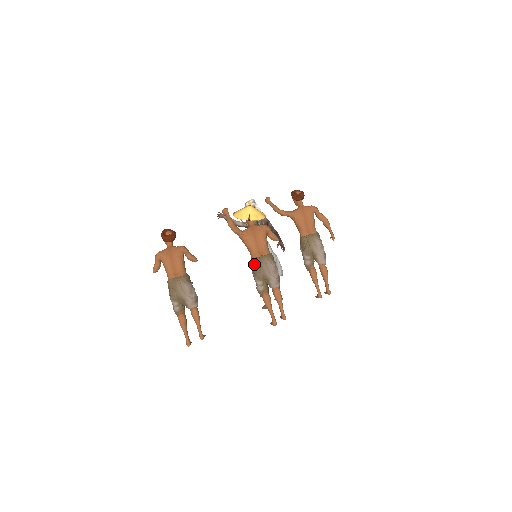
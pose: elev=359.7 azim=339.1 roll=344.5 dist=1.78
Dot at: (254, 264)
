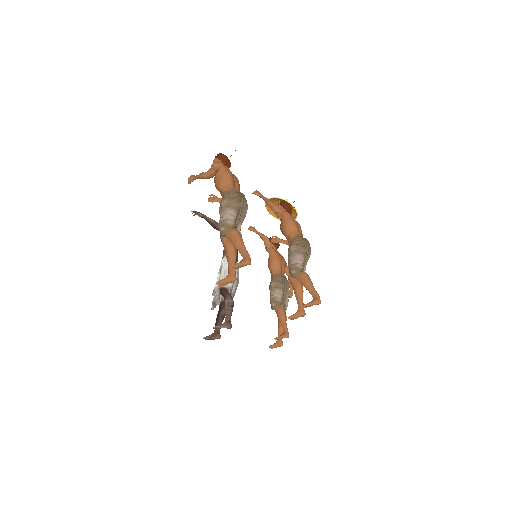
Dot at: (302, 240)
